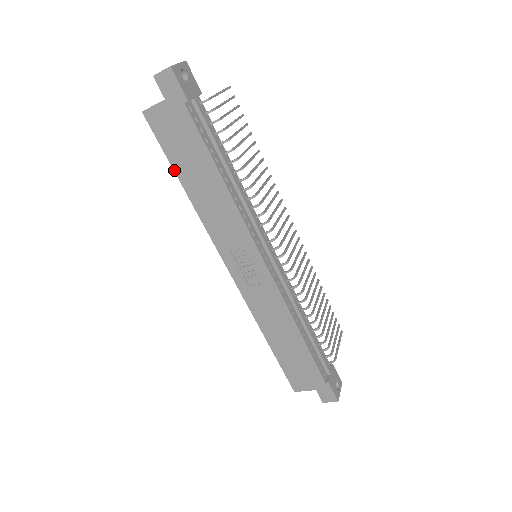
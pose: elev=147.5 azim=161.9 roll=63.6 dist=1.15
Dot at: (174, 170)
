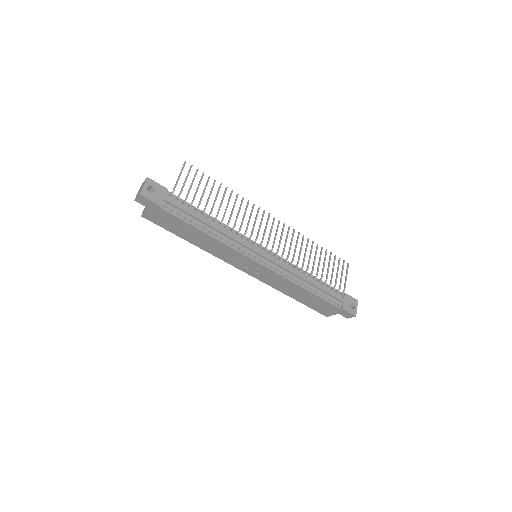
Dot at: (178, 236)
